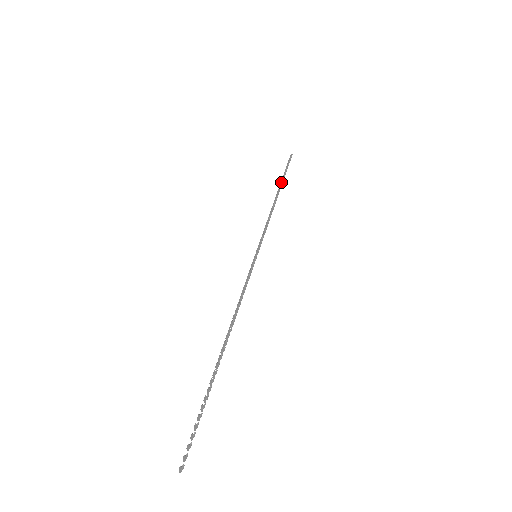
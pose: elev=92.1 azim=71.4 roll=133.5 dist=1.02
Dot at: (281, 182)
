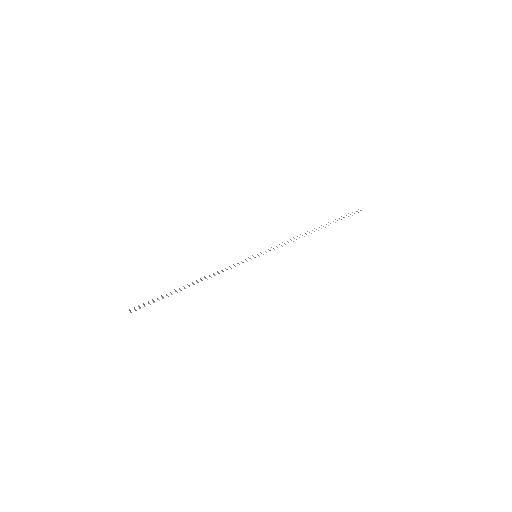
Dot at: (328, 225)
